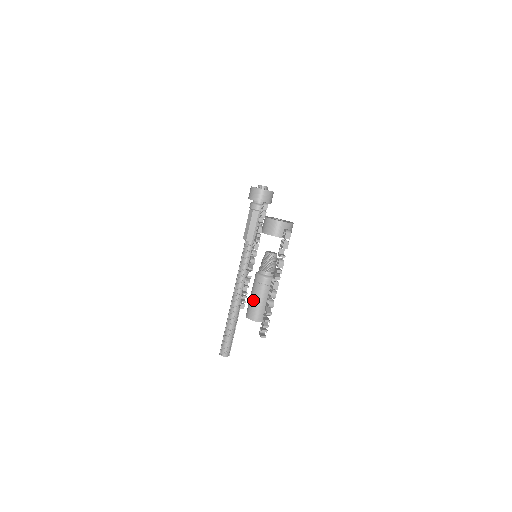
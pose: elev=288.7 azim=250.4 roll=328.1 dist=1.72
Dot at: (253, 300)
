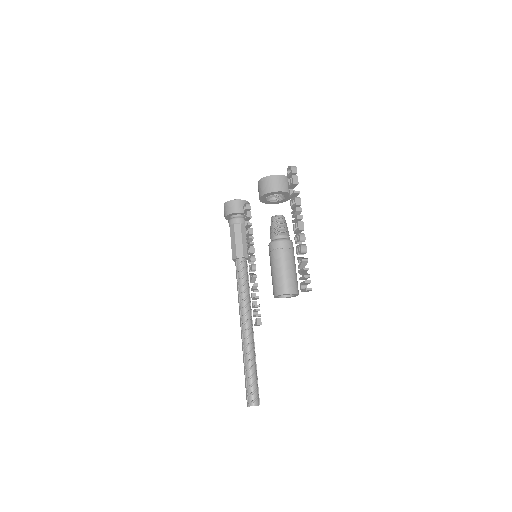
Dot at: (277, 271)
